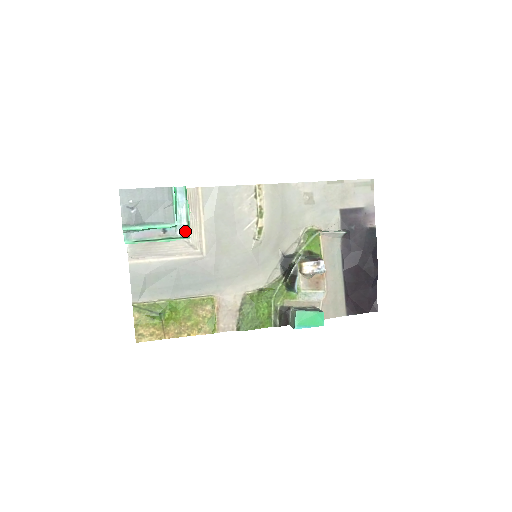
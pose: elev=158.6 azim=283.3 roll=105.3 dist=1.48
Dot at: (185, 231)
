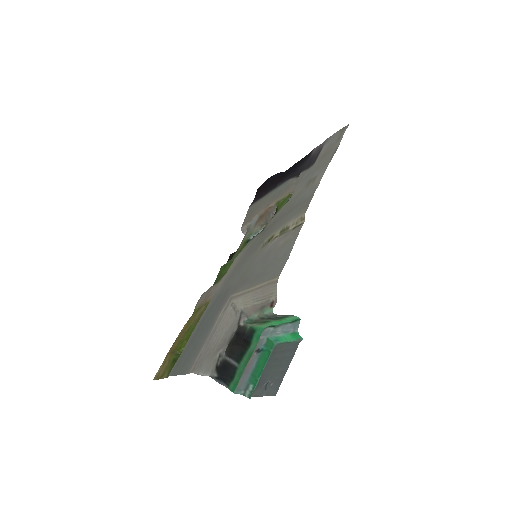
Dot at: (265, 330)
